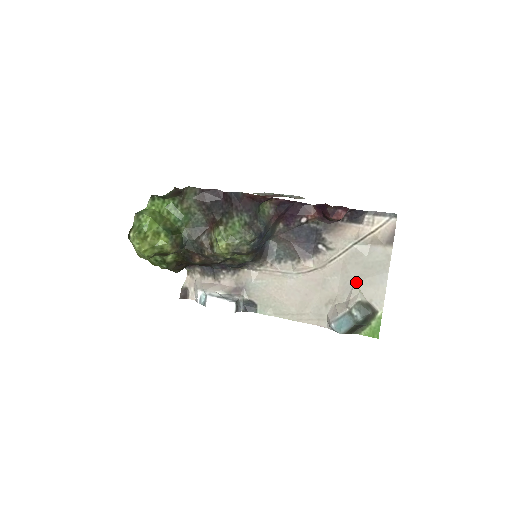
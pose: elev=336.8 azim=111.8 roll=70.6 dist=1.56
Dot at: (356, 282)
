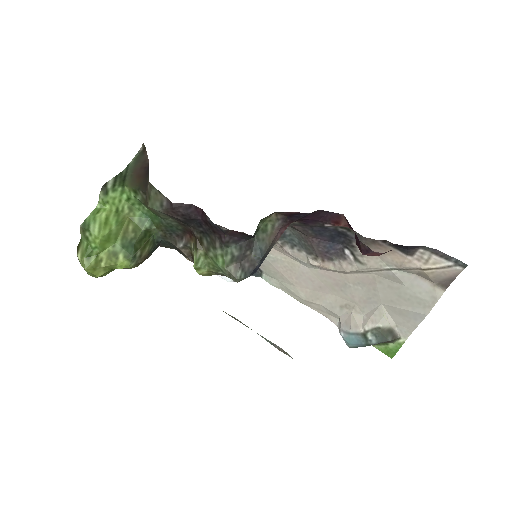
Dot at: (383, 305)
